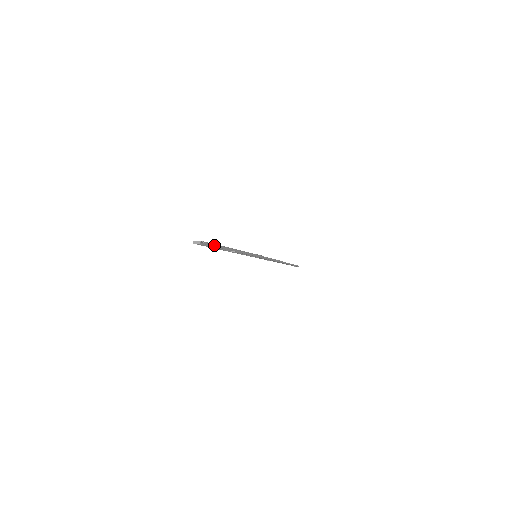
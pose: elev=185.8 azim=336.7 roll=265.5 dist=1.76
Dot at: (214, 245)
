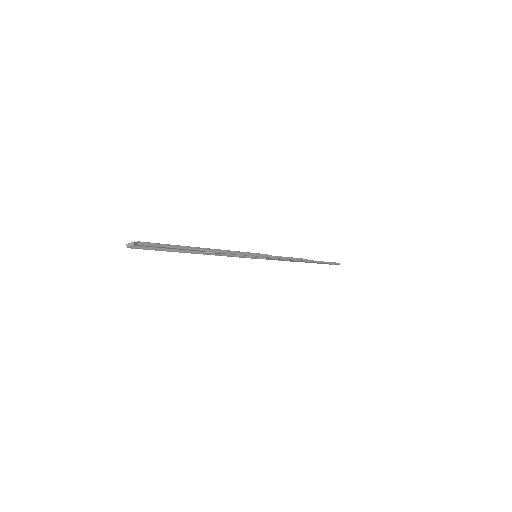
Dot at: (162, 245)
